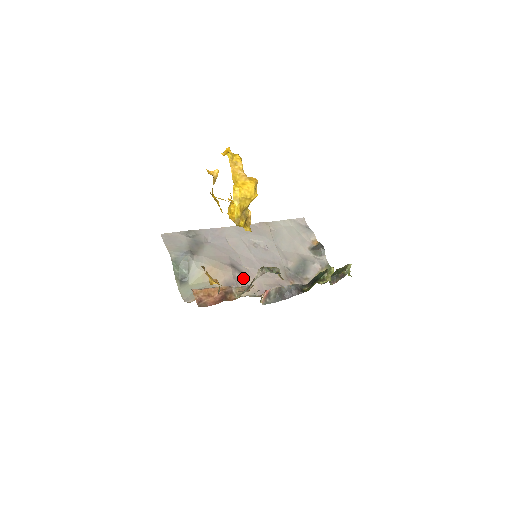
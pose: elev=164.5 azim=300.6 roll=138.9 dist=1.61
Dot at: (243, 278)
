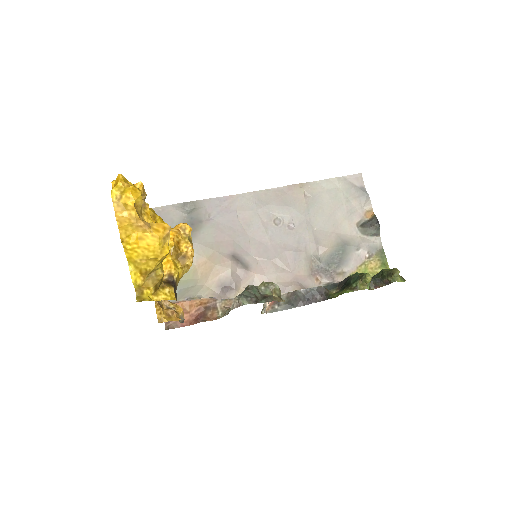
Dot at: (247, 274)
